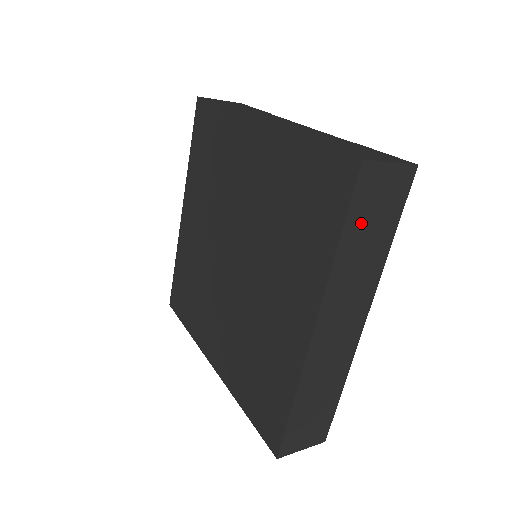
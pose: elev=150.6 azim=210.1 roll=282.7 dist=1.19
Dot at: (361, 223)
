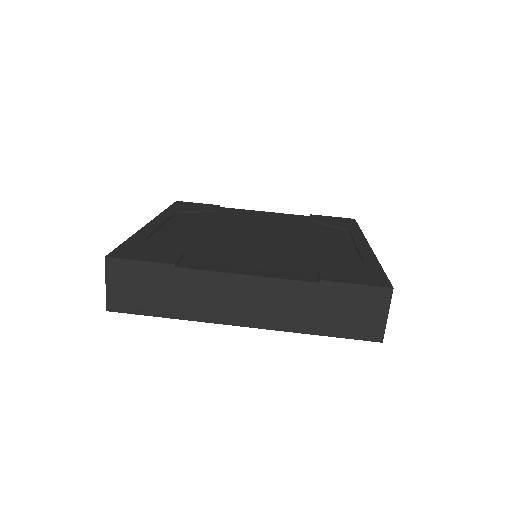
Dot at: occluded
